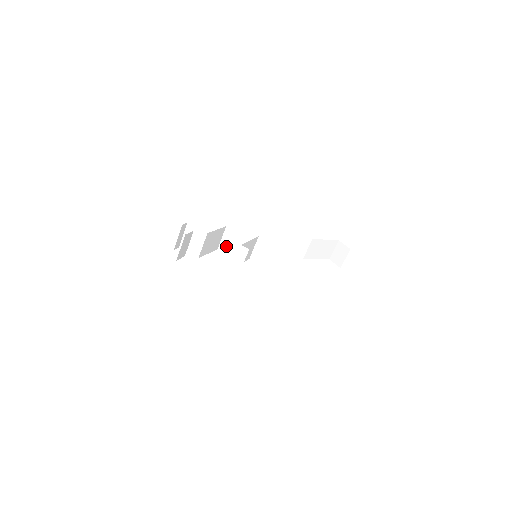
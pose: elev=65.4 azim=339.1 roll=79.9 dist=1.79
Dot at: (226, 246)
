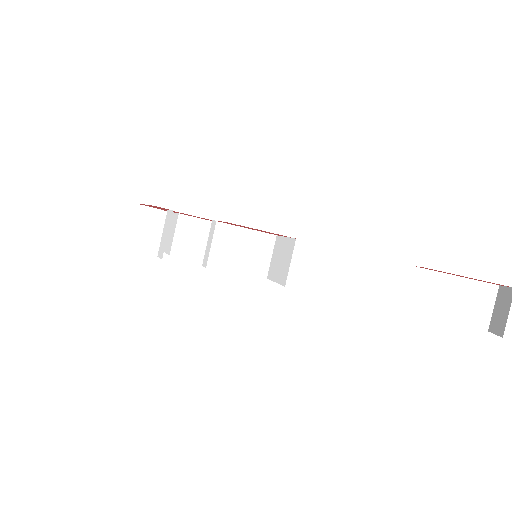
Dot at: occluded
